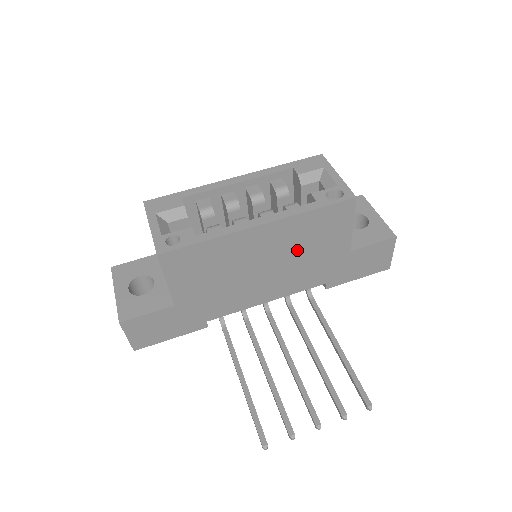
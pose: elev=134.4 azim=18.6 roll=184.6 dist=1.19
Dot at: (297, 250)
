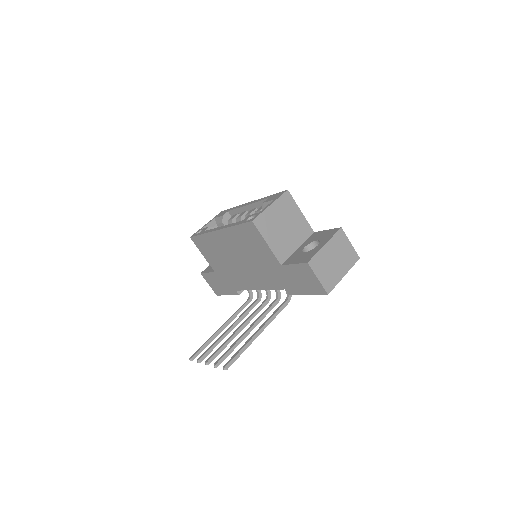
Dot at: (247, 253)
